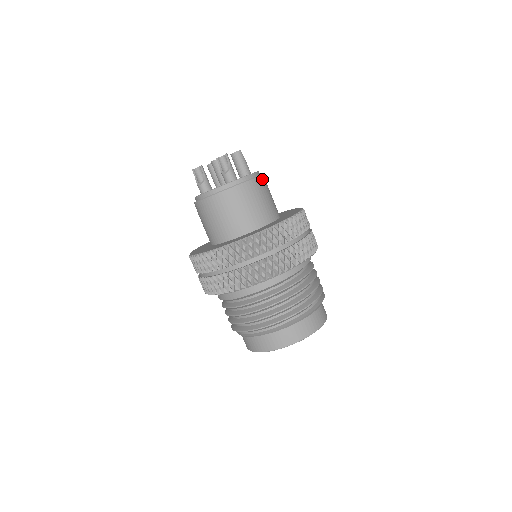
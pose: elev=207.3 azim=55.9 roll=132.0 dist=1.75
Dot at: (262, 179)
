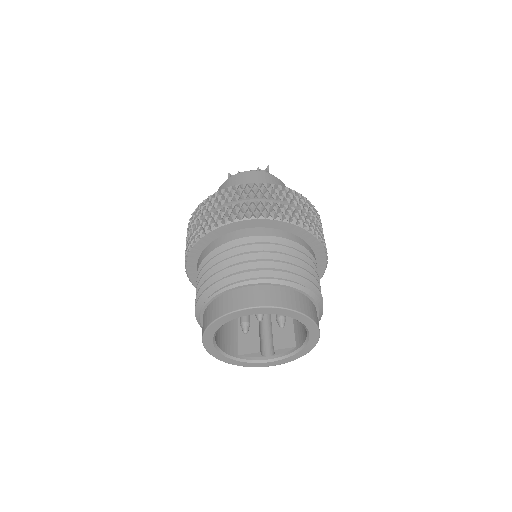
Dot at: occluded
